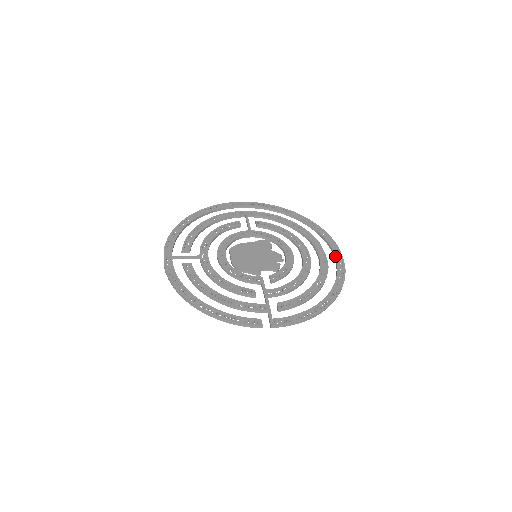
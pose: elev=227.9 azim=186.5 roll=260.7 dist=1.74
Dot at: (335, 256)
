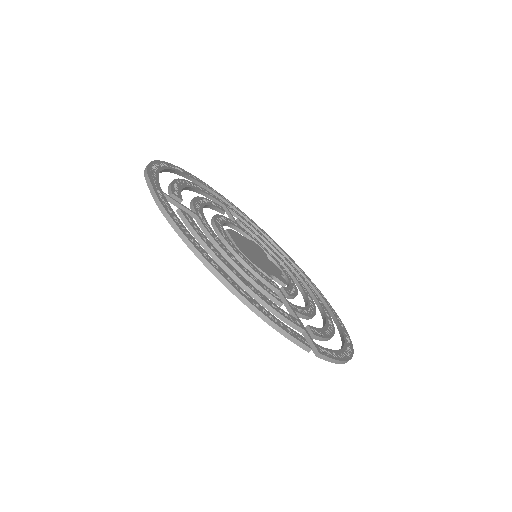
Dot at: (325, 301)
